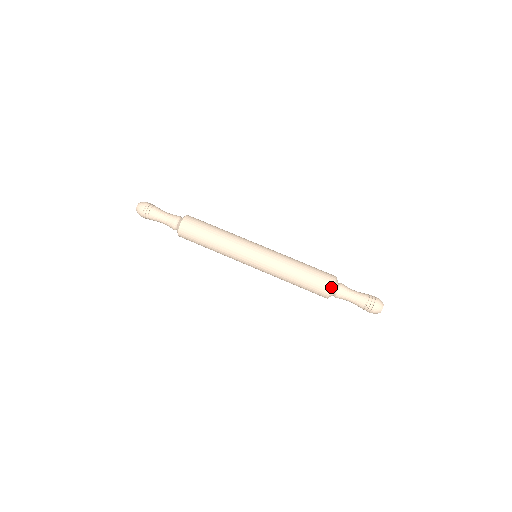
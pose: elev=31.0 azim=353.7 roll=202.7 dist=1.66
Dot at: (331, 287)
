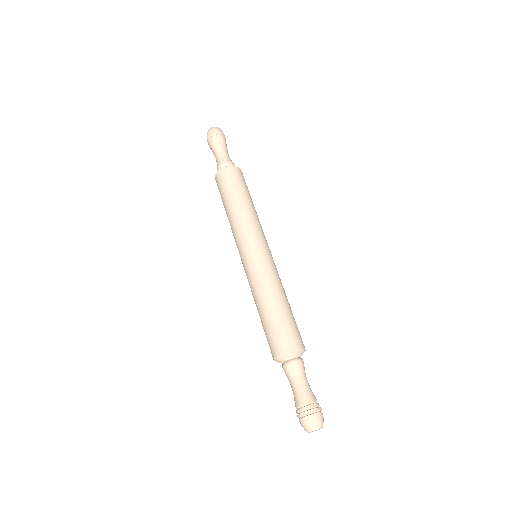
Dot at: (283, 351)
